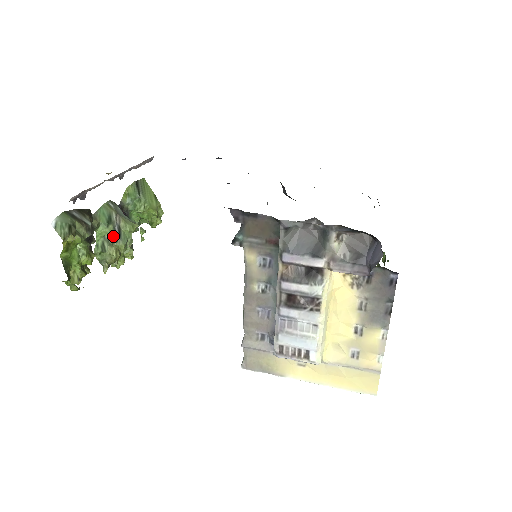
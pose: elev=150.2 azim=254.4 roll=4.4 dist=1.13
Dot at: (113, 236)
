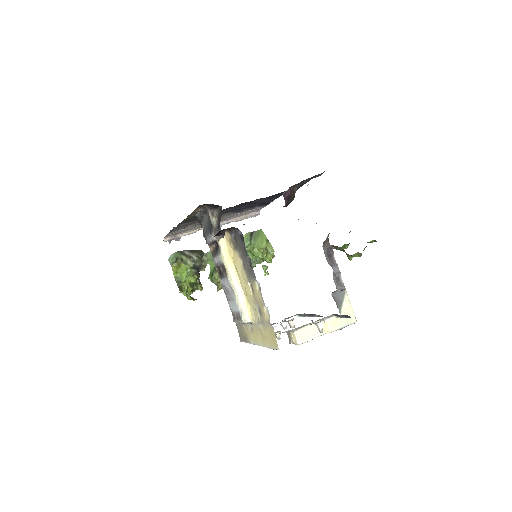
Dot at: occluded
